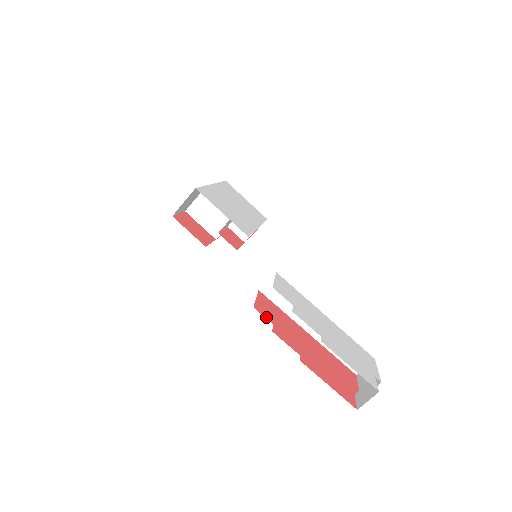
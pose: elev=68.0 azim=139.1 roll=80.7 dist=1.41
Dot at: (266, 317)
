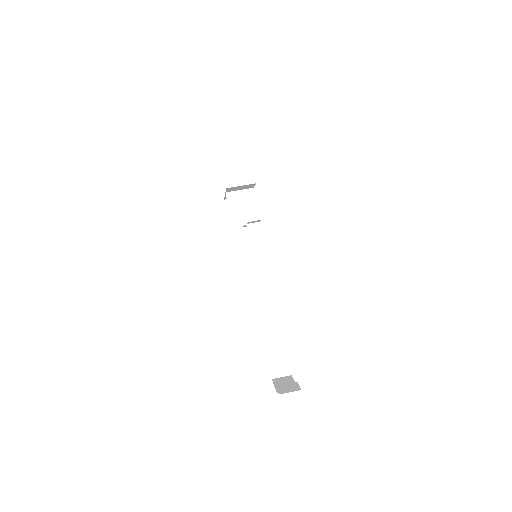
Dot at: occluded
